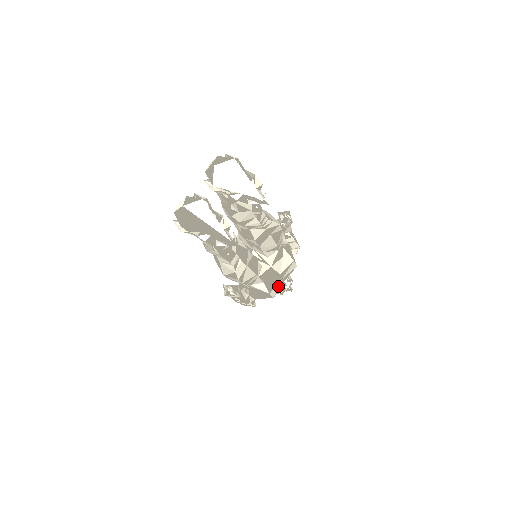
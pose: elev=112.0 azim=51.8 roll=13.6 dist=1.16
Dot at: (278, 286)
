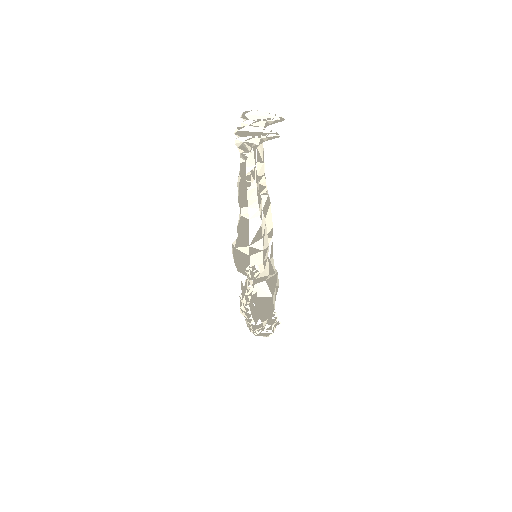
Dot at: (275, 296)
